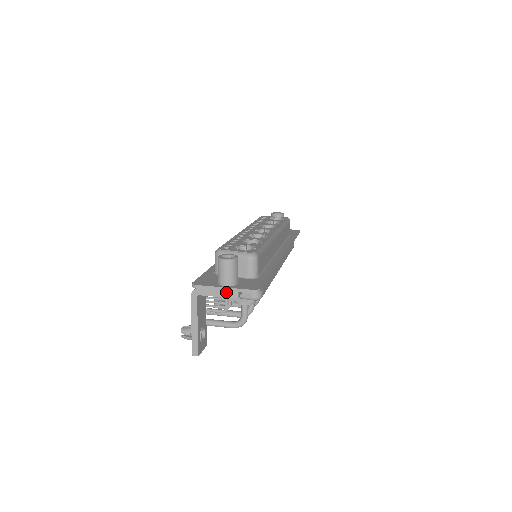
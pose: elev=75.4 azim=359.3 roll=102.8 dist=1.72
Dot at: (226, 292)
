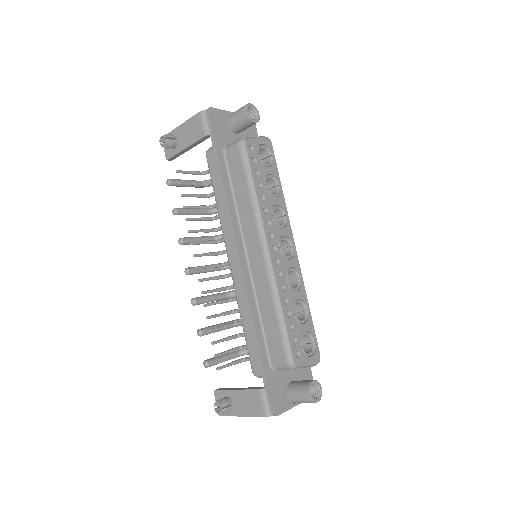
Dot at: (294, 405)
